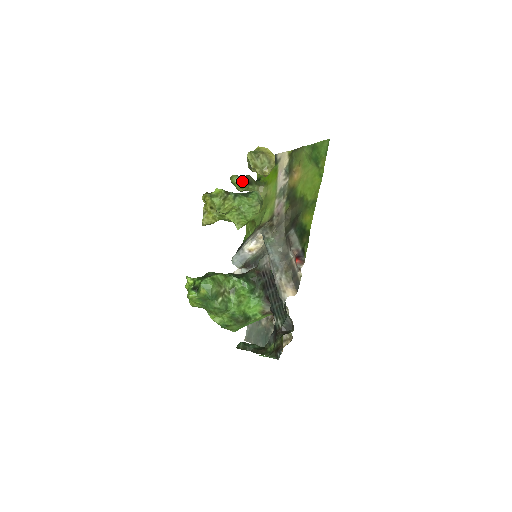
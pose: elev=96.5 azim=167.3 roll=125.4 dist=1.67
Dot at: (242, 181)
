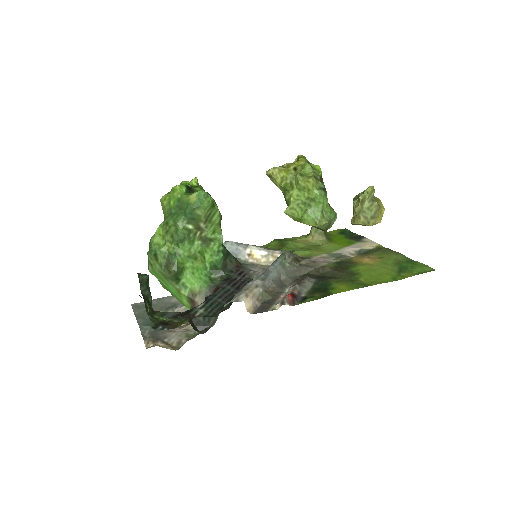
Dot at: occluded
